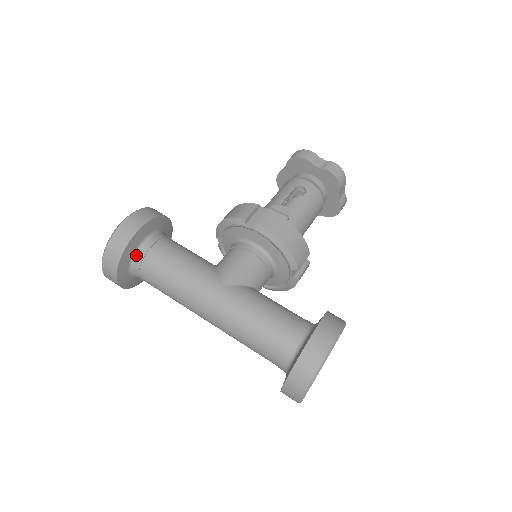
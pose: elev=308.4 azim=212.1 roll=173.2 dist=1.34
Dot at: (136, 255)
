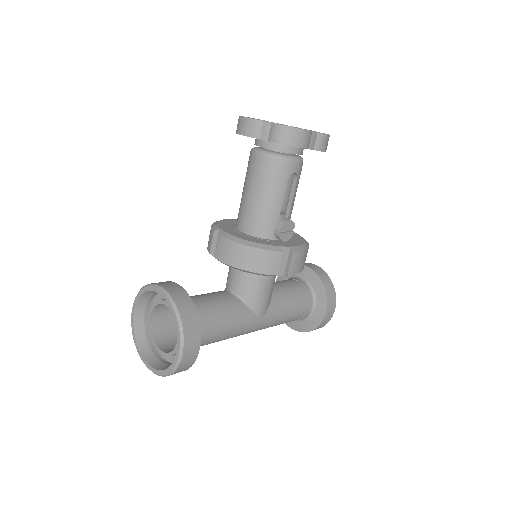
Dot at: occluded
